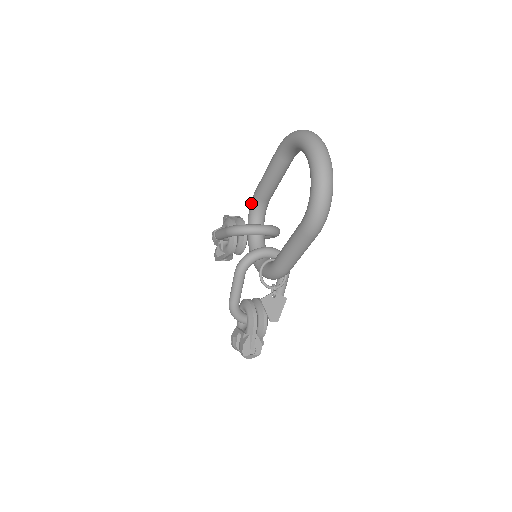
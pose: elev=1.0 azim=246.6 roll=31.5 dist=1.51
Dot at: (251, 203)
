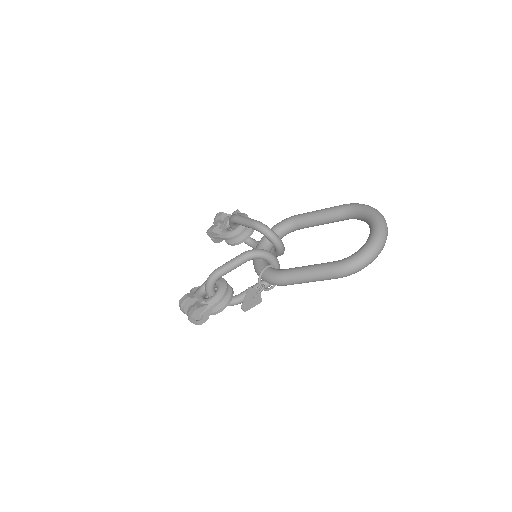
Dot at: (286, 220)
